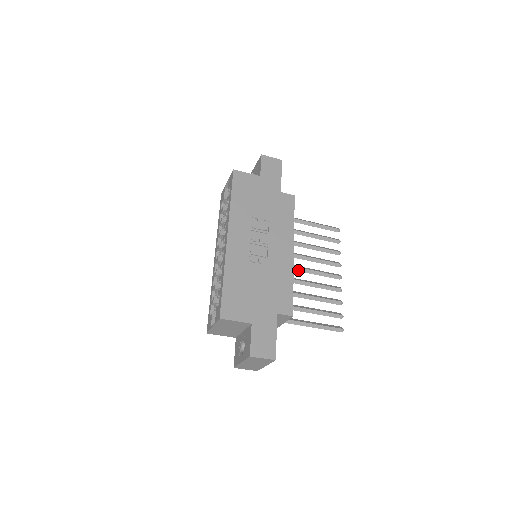
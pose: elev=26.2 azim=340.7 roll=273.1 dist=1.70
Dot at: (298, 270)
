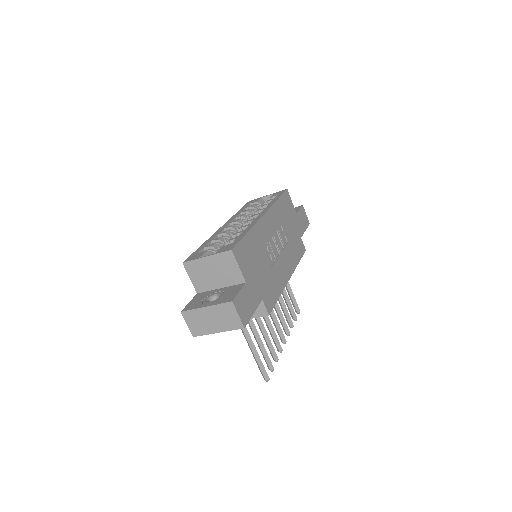
Dot at: occluded
